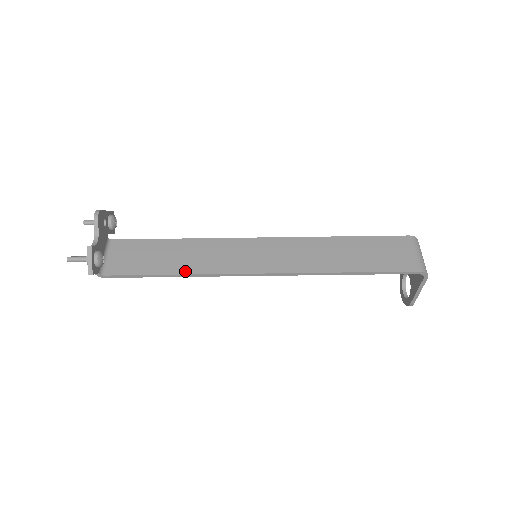
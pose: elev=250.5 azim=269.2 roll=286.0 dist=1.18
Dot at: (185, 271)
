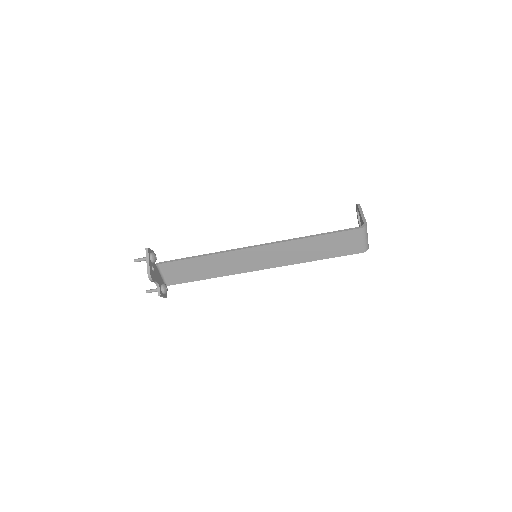
Dot at: (216, 276)
